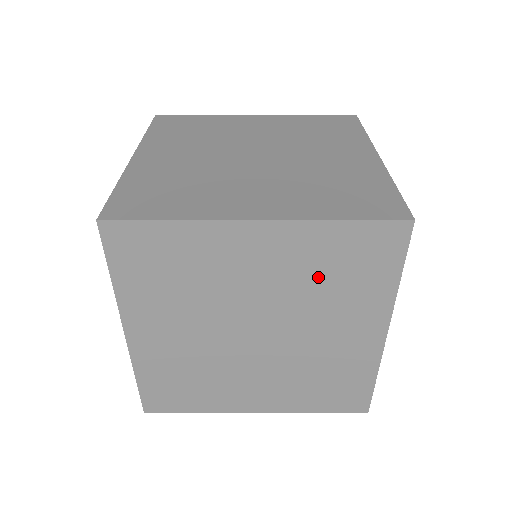
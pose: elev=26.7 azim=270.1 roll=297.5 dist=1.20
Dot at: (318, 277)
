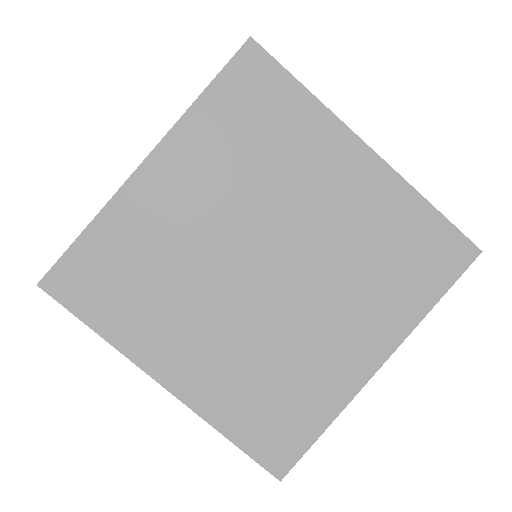
Dot at: (372, 247)
